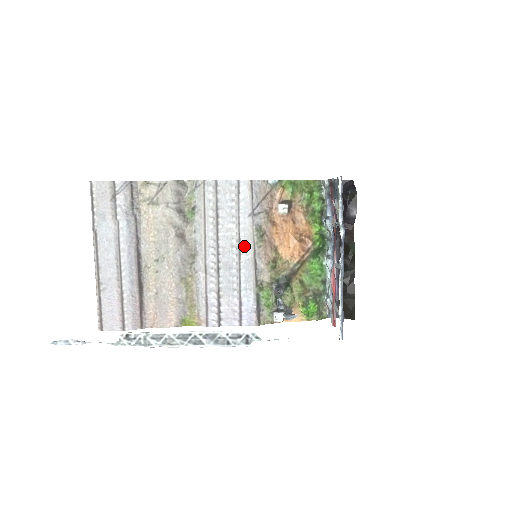
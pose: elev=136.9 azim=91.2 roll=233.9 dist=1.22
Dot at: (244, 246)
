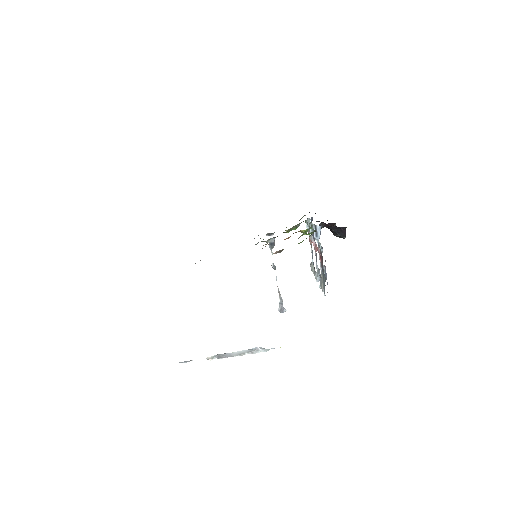
Dot at: occluded
